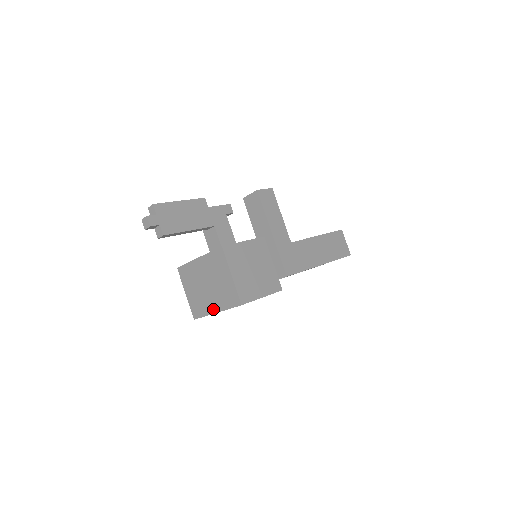
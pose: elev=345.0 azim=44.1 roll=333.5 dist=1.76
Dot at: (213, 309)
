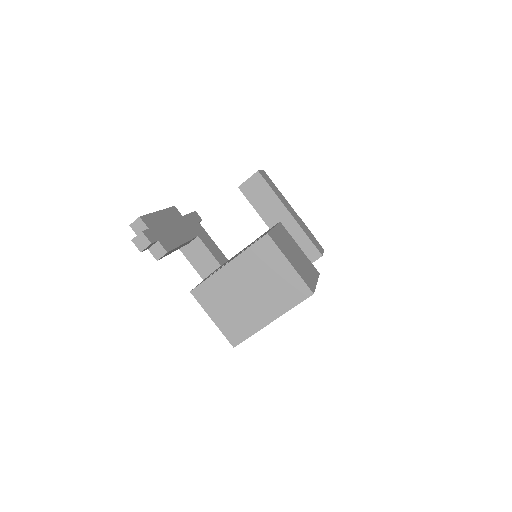
Dot at: (266, 319)
